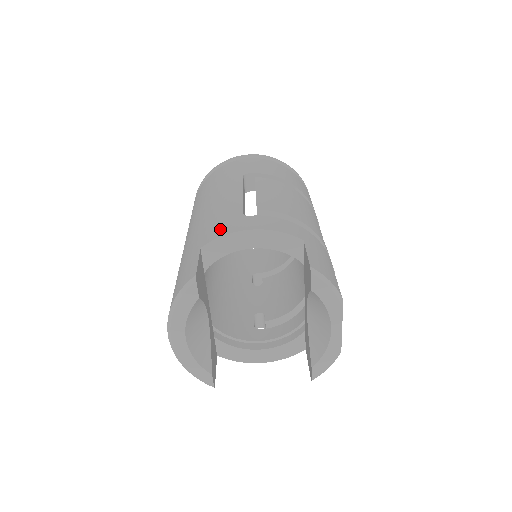
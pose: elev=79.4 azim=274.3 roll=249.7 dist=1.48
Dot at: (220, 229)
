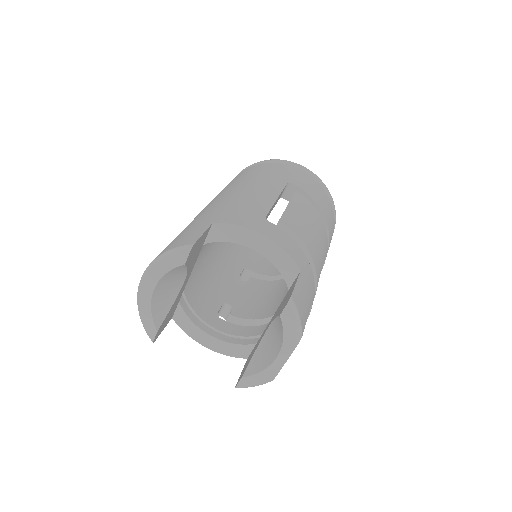
Dot at: (238, 218)
